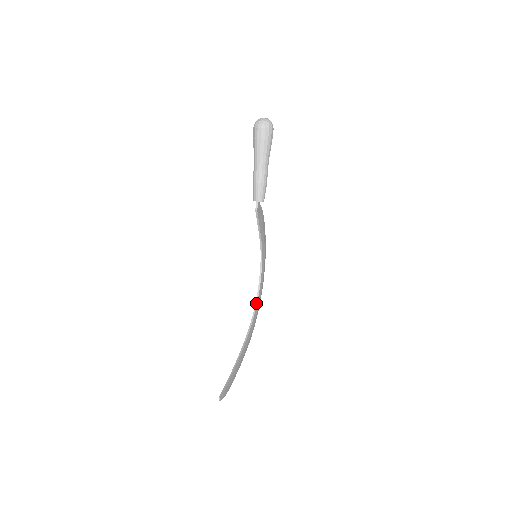
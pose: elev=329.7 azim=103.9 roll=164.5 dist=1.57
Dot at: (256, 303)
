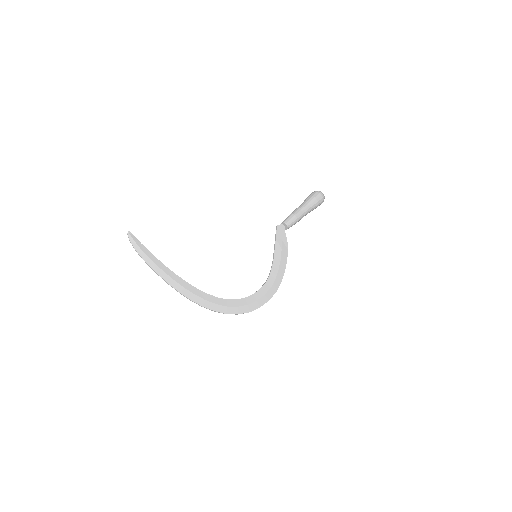
Dot at: (231, 299)
